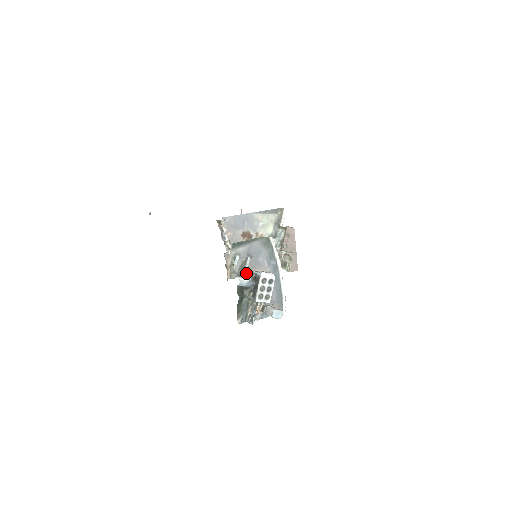
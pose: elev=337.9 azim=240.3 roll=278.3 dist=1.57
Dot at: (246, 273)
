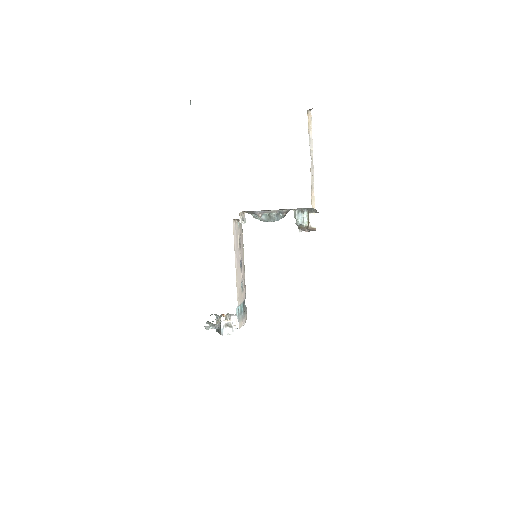
Dot at: occluded
